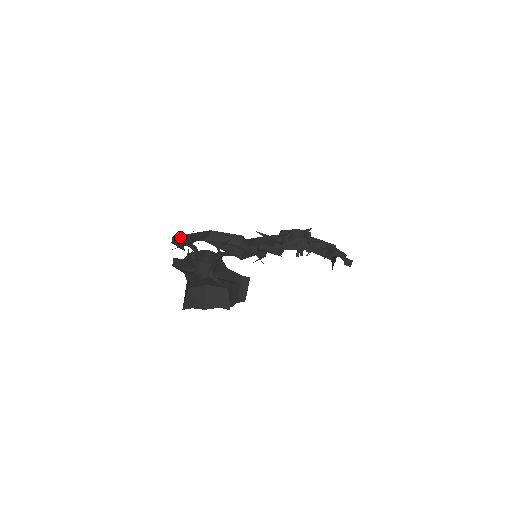
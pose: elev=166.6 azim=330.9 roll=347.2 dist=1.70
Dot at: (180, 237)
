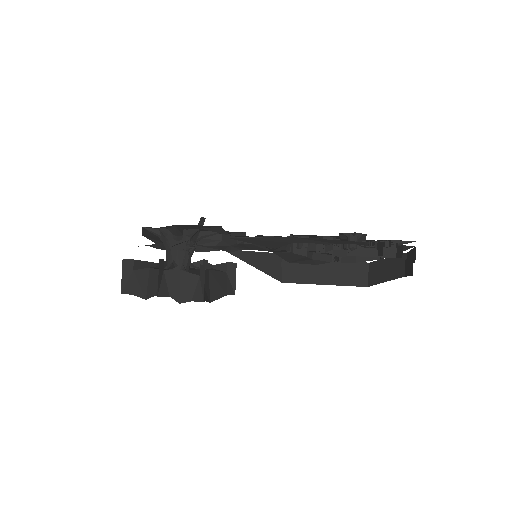
Dot at: occluded
